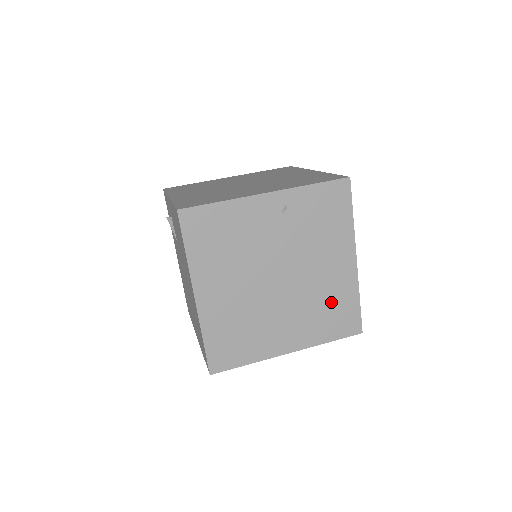
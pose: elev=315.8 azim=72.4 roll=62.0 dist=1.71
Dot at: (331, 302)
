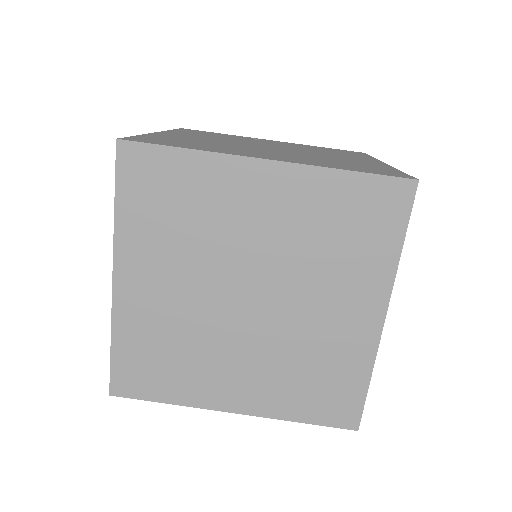
Dot at: occluded
